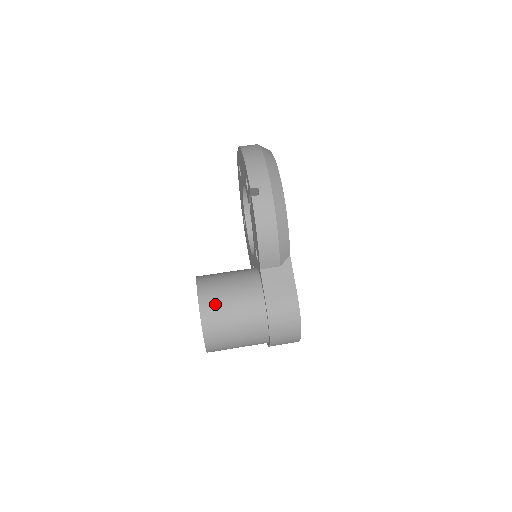
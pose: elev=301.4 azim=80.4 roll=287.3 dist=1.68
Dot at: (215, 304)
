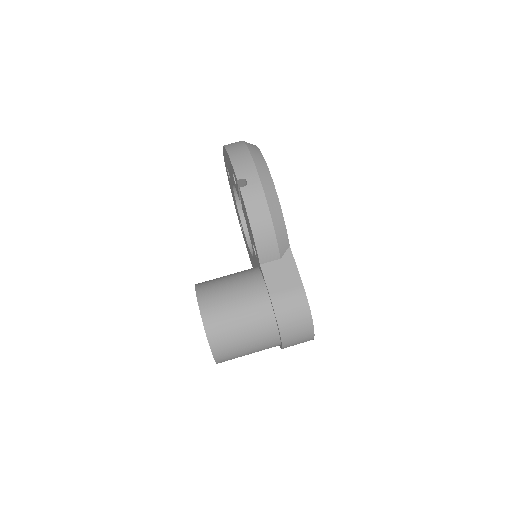
Dot at: (217, 307)
